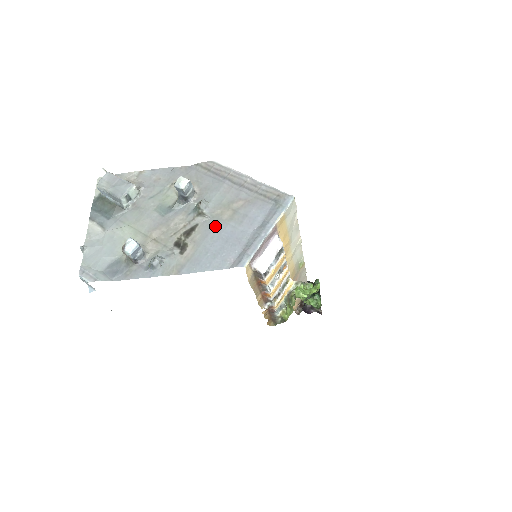
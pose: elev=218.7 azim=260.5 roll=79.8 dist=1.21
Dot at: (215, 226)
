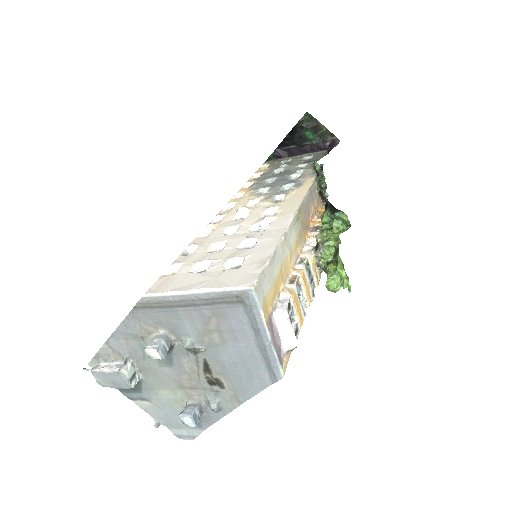
Dot at: (220, 354)
